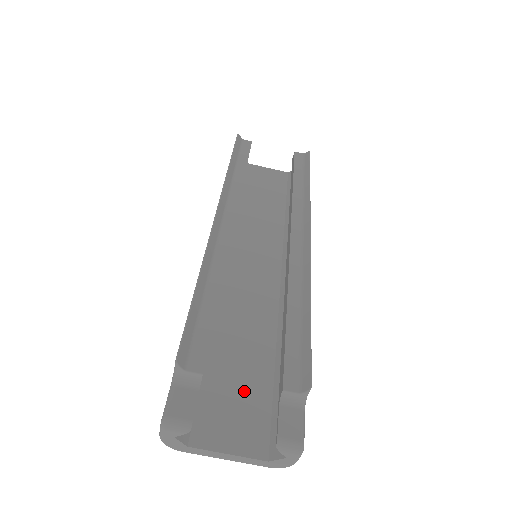
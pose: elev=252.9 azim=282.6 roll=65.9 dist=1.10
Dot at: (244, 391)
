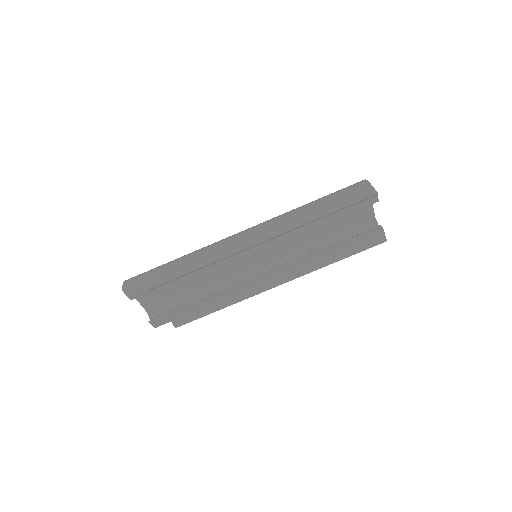
Dot at: (169, 292)
